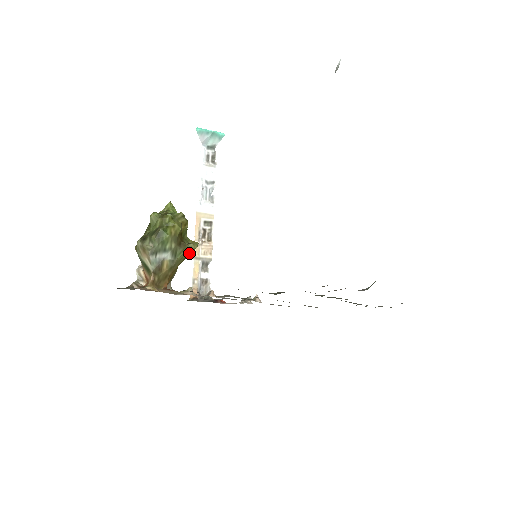
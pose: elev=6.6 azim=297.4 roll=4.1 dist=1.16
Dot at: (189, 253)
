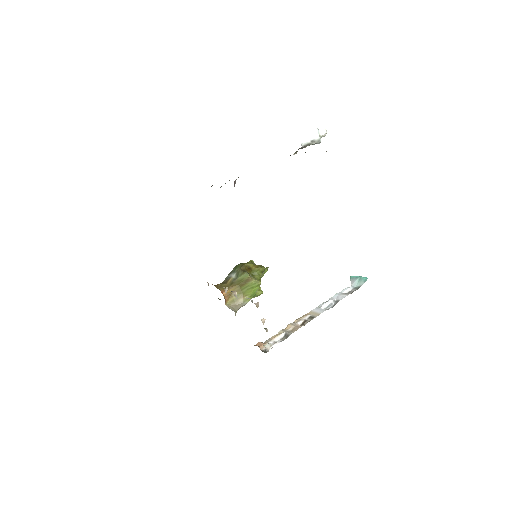
Dot at: (248, 280)
